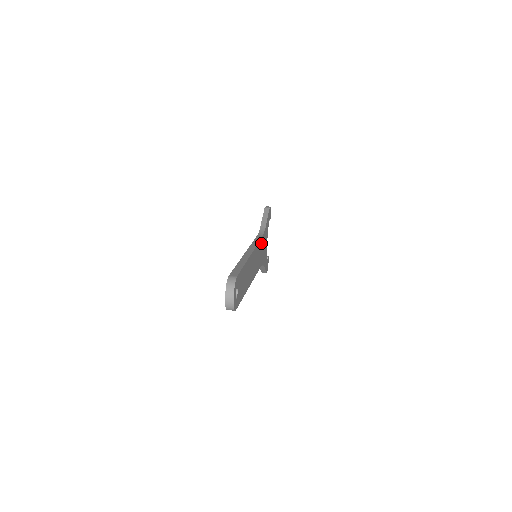
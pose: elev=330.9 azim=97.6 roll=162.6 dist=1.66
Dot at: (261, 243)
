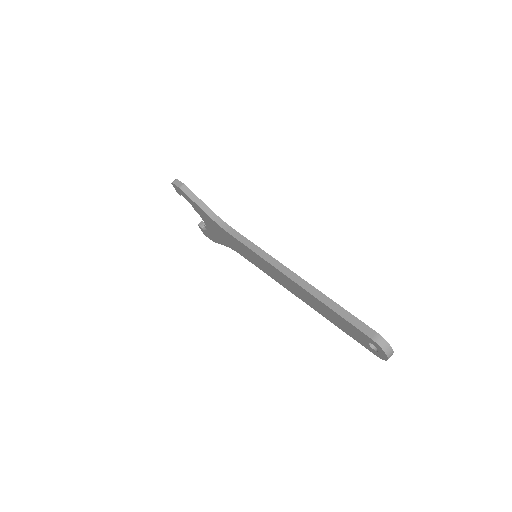
Dot at: occluded
